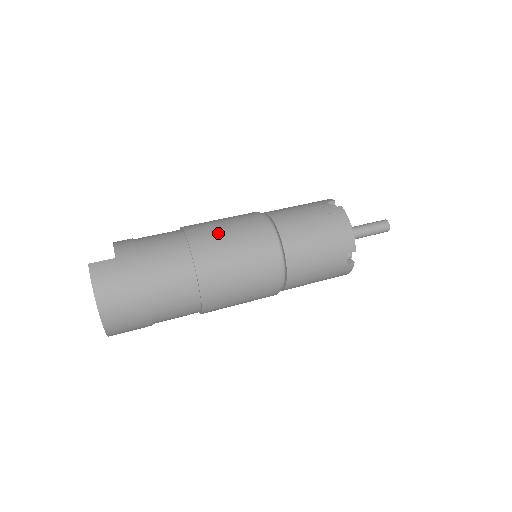
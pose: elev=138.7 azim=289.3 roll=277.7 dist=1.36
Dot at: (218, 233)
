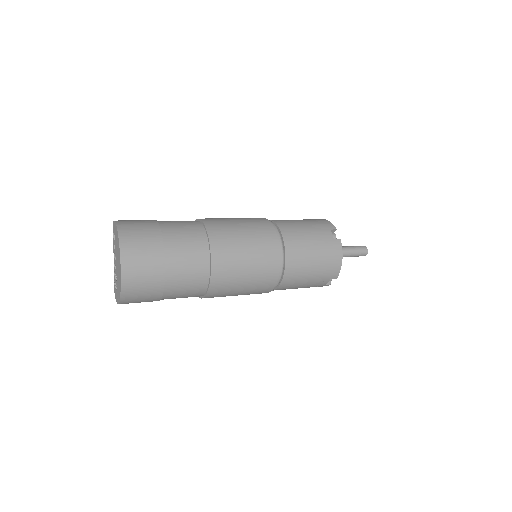
Dot at: occluded
